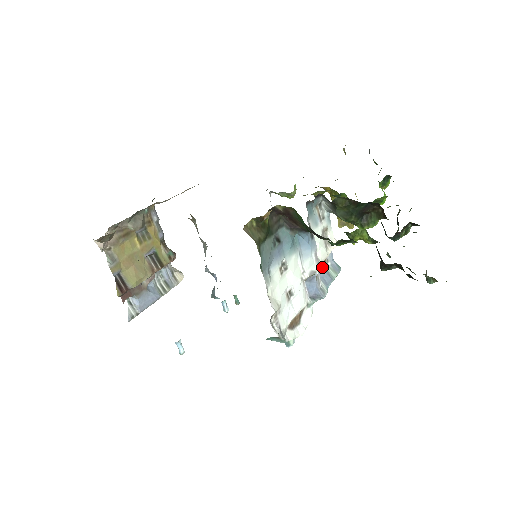
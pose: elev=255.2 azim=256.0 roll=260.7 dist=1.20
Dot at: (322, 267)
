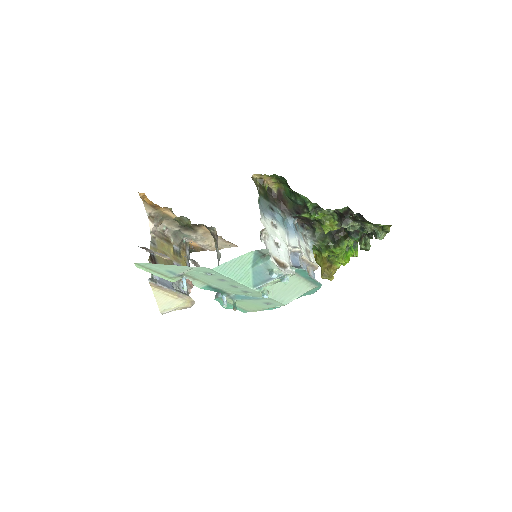
Dot at: occluded
